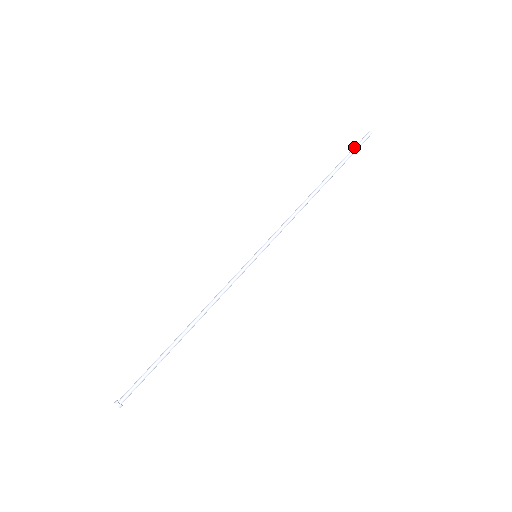
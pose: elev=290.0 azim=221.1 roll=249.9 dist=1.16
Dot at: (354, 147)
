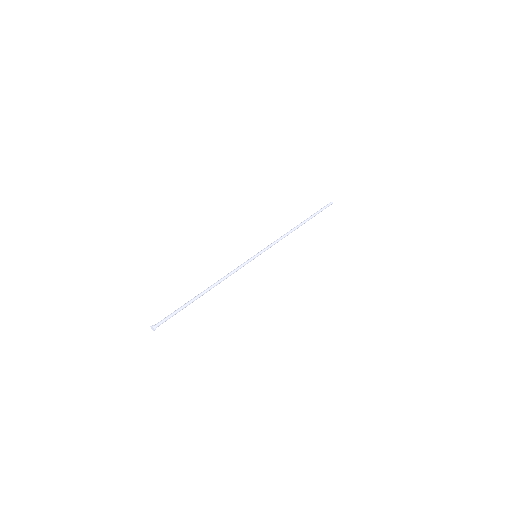
Dot at: (323, 208)
